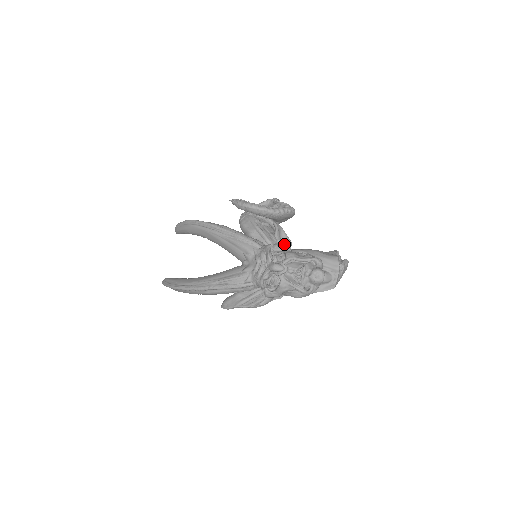
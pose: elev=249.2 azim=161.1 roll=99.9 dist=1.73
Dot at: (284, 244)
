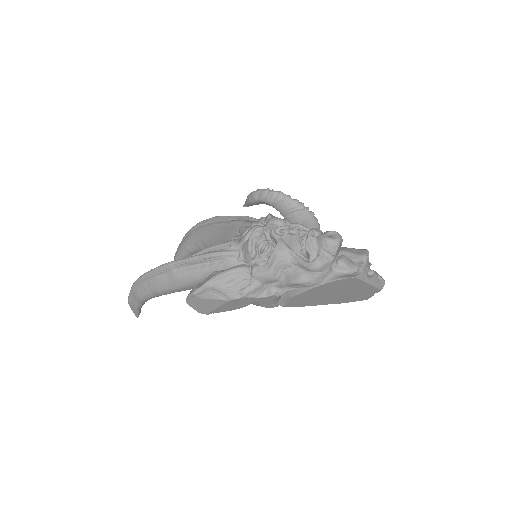
Dot at: occluded
